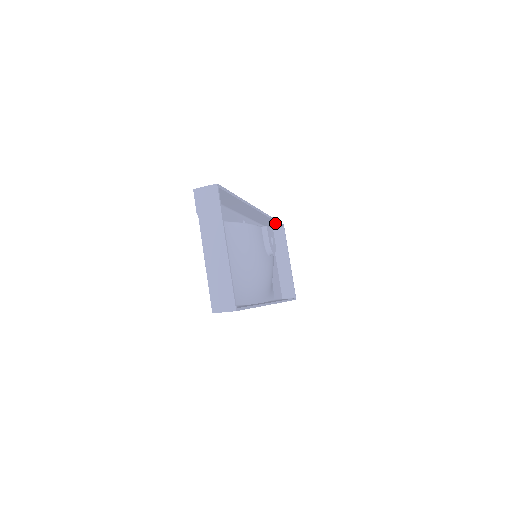
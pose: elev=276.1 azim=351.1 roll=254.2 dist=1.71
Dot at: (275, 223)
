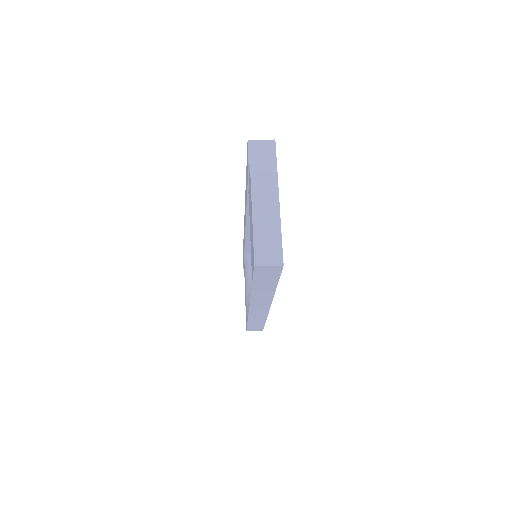
Dot at: occluded
